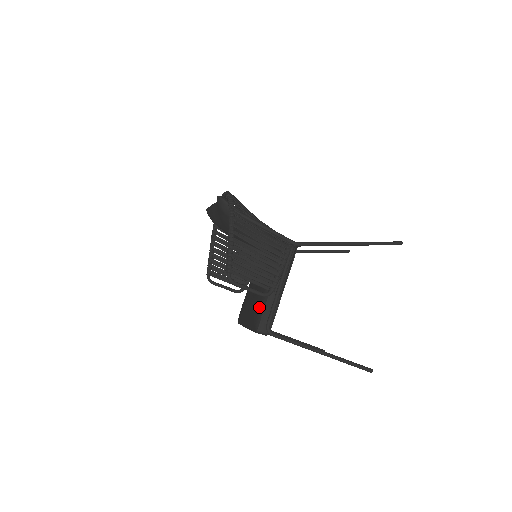
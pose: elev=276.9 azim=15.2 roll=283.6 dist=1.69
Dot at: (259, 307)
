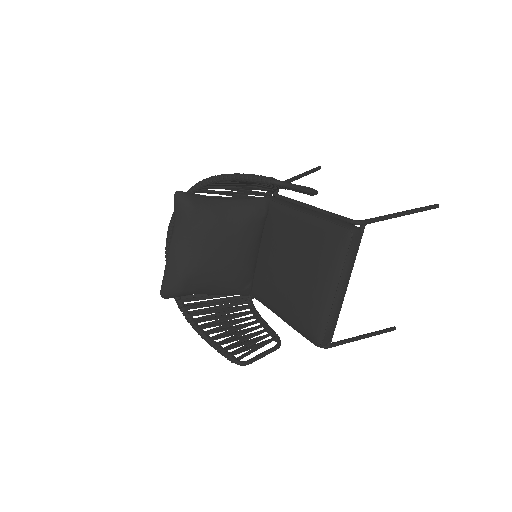
Dot at: (322, 231)
